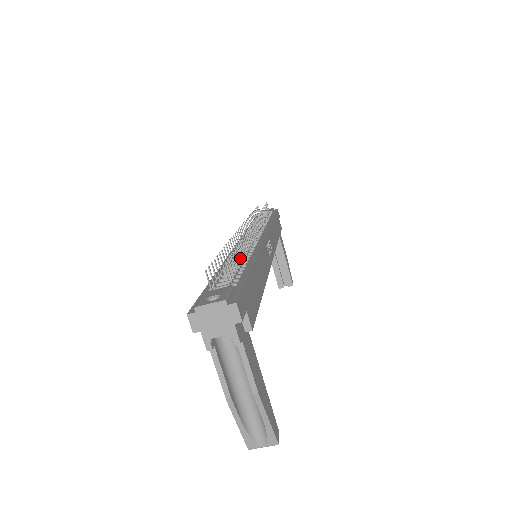
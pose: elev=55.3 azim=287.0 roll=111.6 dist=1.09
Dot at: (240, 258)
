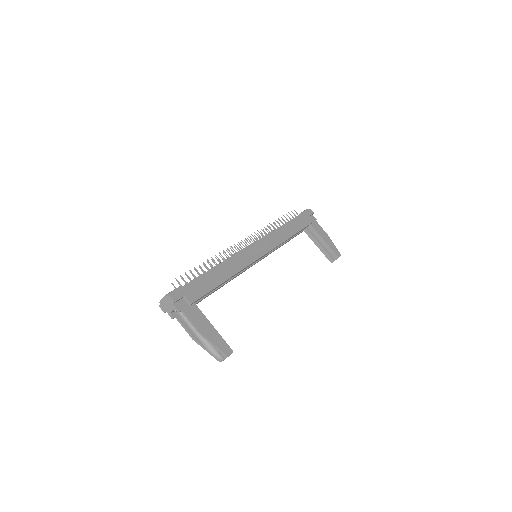
Dot at: (207, 268)
